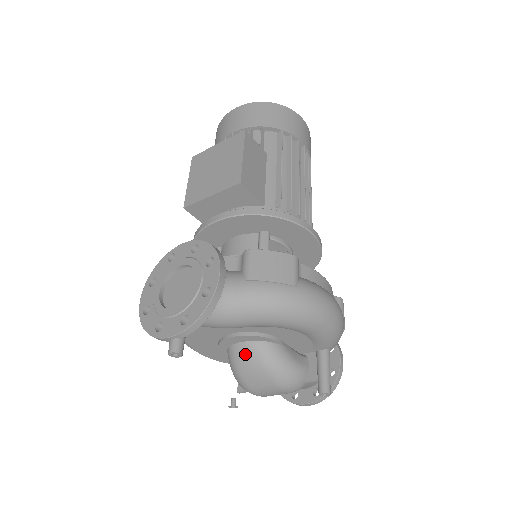
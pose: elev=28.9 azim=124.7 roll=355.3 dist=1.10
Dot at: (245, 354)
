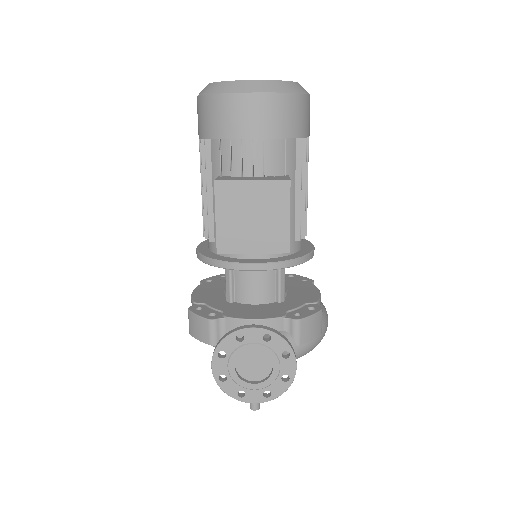
Dot at: occluded
